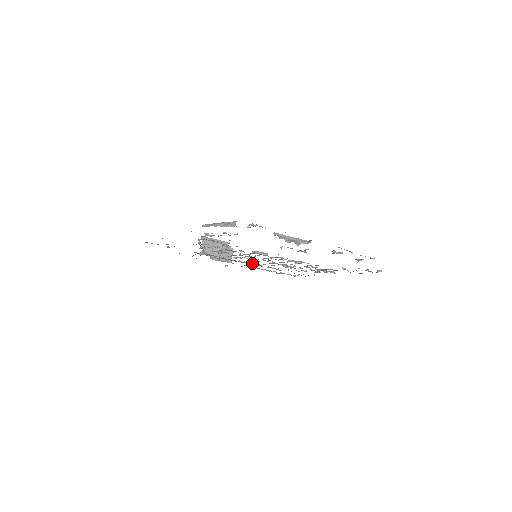
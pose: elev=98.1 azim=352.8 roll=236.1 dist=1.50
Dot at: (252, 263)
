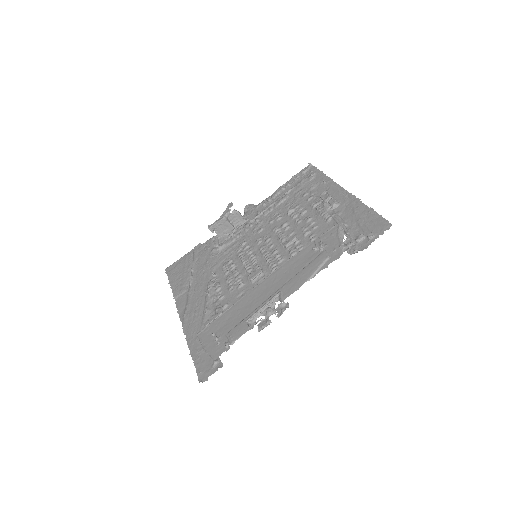
Dot at: (261, 224)
